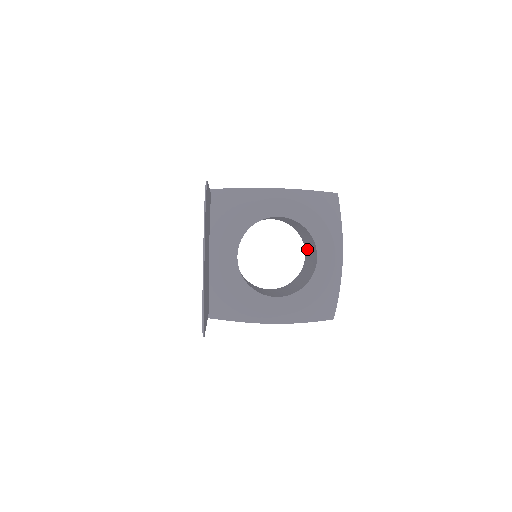
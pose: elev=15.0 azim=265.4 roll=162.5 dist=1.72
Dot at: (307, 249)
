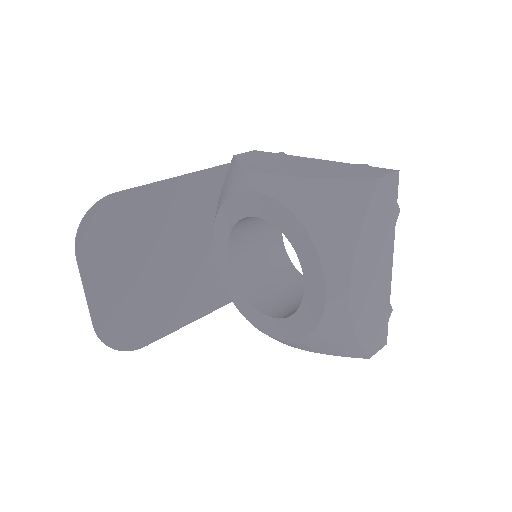
Dot at: occluded
